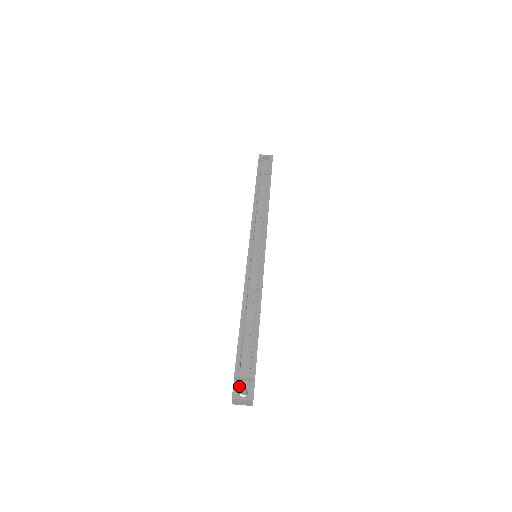
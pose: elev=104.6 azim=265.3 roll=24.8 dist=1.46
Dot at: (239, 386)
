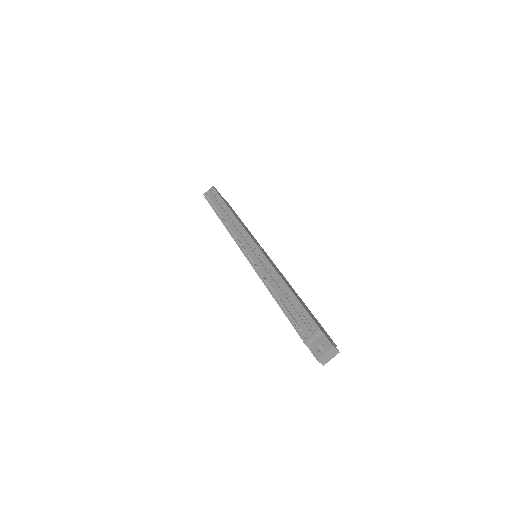
Dot at: (315, 347)
